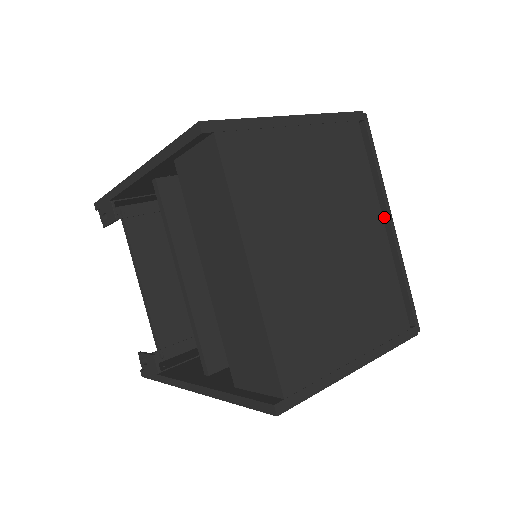
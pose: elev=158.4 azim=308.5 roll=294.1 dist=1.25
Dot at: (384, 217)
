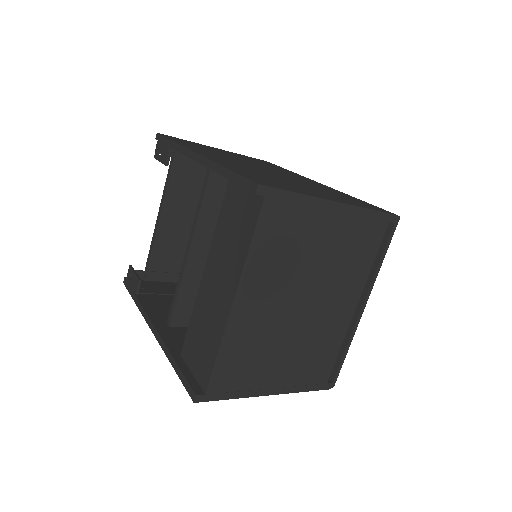
Dot at: (361, 299)
